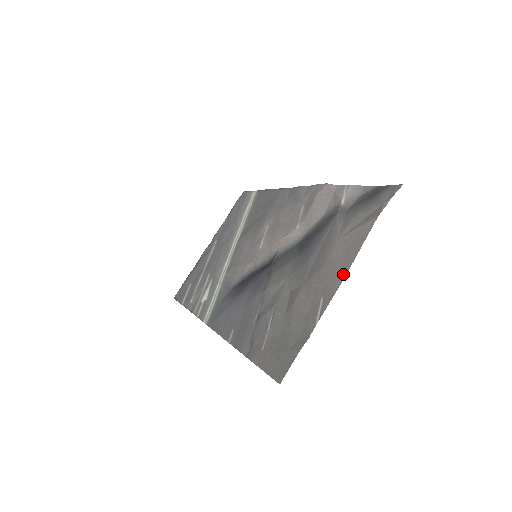
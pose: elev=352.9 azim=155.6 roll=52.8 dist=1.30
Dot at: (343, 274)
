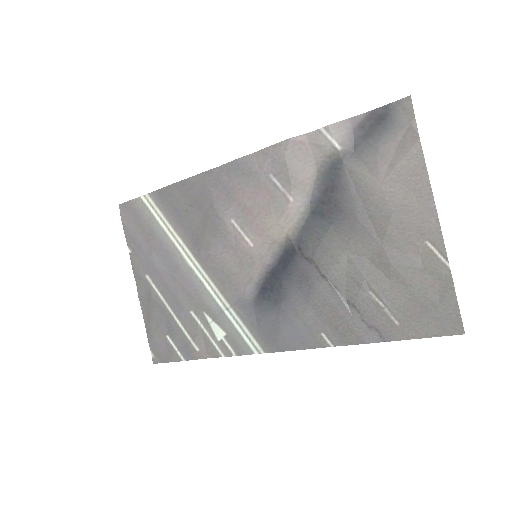
Dot at: (432, 209)
